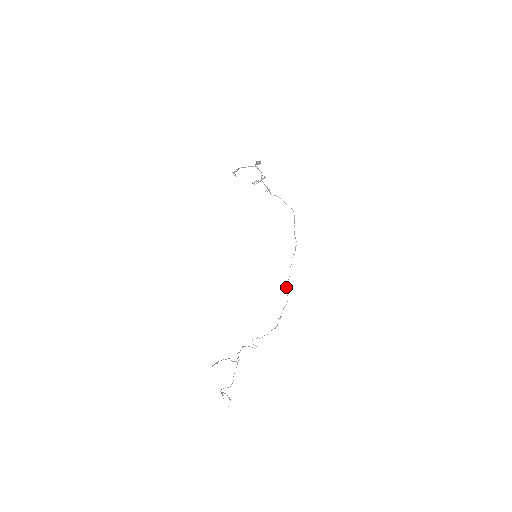
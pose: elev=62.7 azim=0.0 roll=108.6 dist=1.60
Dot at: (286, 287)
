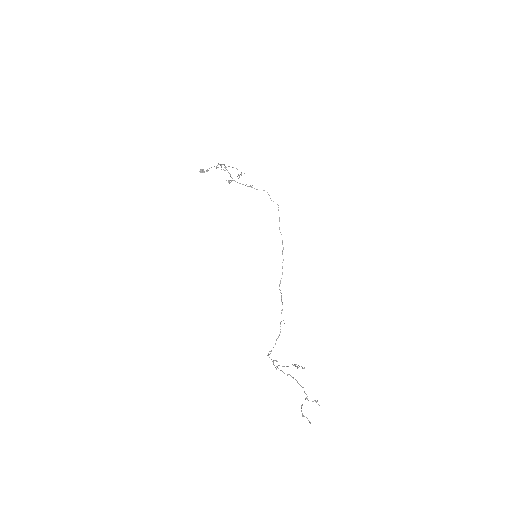
Dot at: occluded
